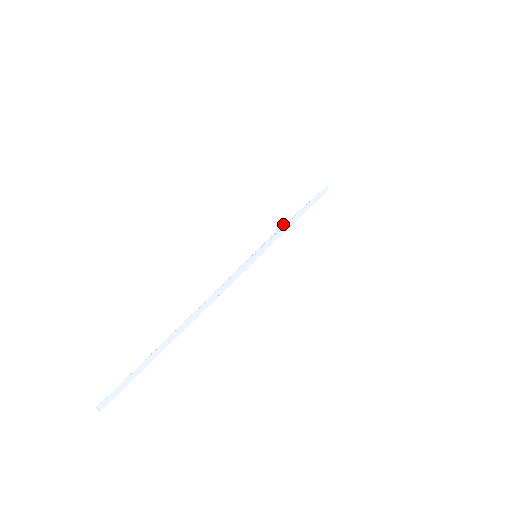
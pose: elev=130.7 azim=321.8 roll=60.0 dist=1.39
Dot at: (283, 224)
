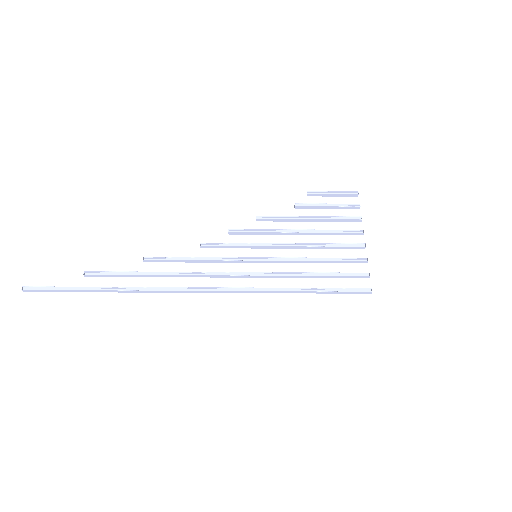
Dot at: occluded
